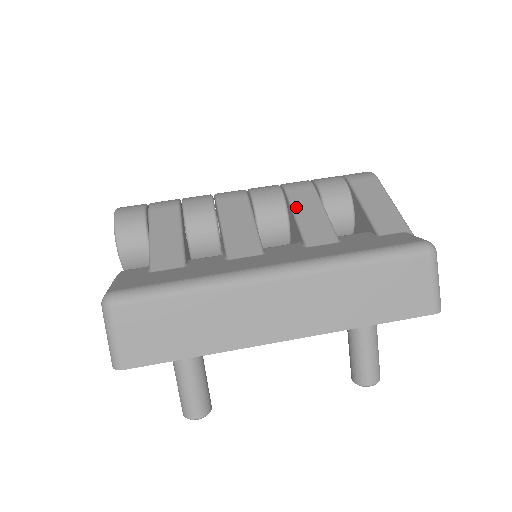
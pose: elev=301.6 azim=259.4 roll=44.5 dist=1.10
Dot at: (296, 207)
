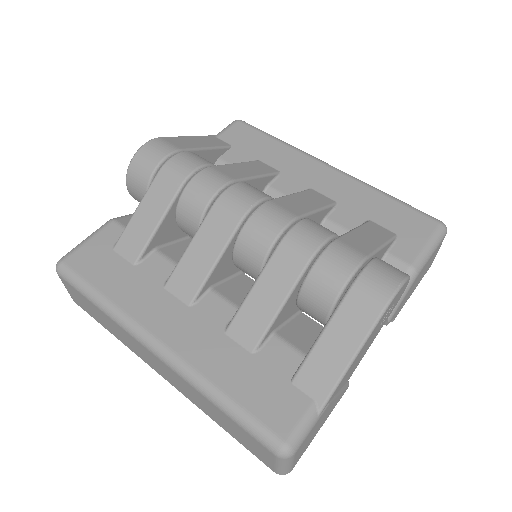
Dot at: (263, 277)
